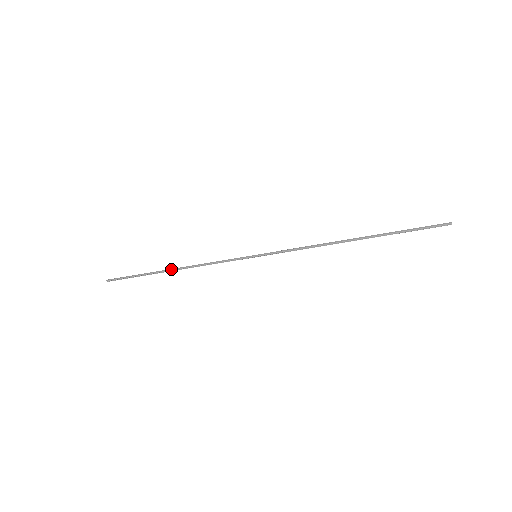
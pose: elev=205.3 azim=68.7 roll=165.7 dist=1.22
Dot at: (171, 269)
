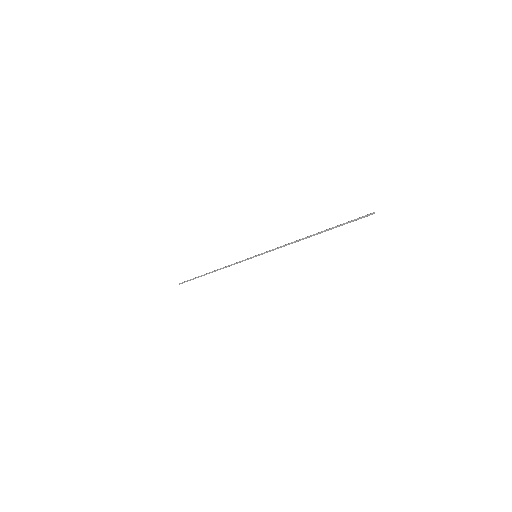
Dot at: (211, 272)
